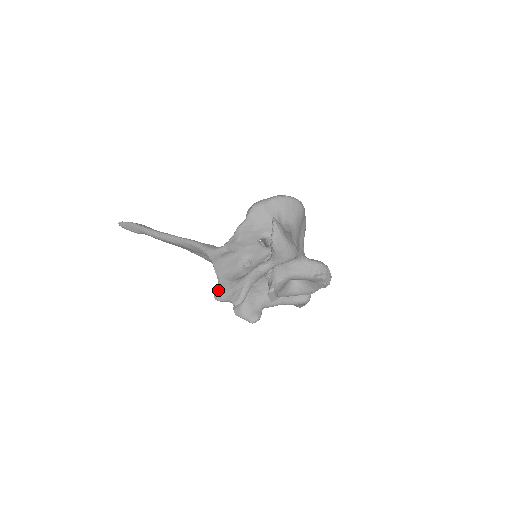
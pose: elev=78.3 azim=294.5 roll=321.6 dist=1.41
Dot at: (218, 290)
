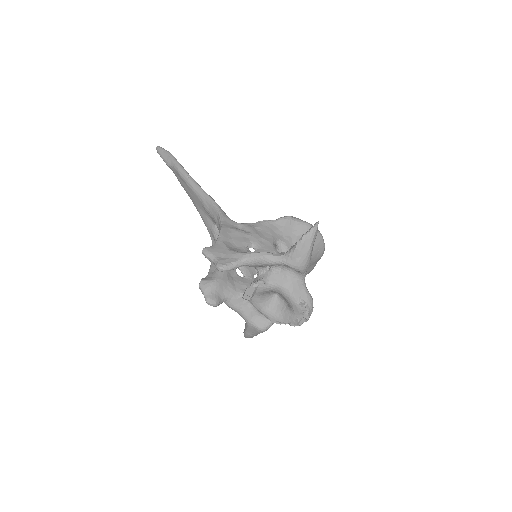
Dot at: (212, 246)
